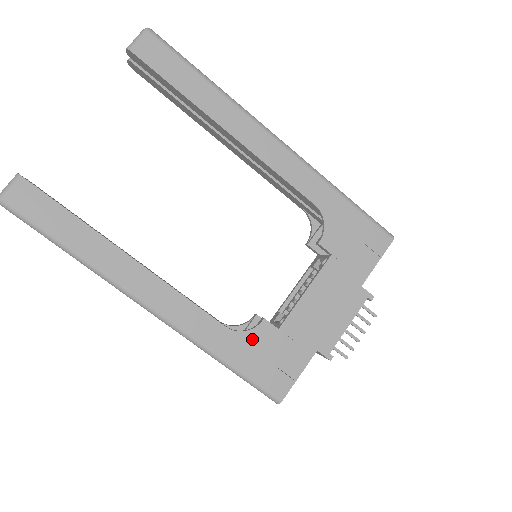
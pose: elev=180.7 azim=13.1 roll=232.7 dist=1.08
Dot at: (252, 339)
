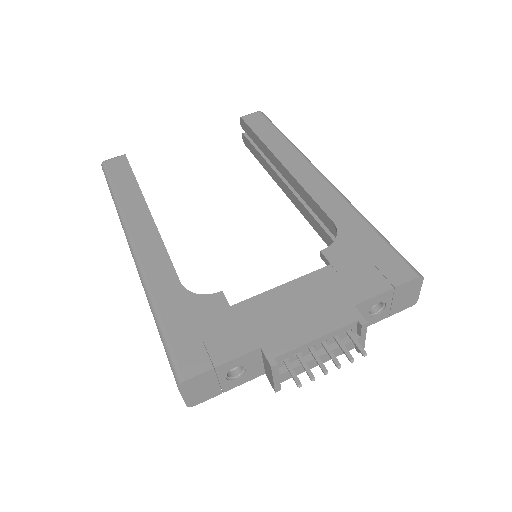
Dot at: (197, 303)
